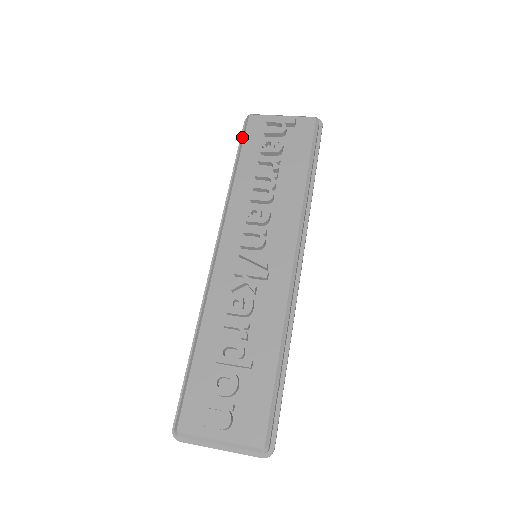
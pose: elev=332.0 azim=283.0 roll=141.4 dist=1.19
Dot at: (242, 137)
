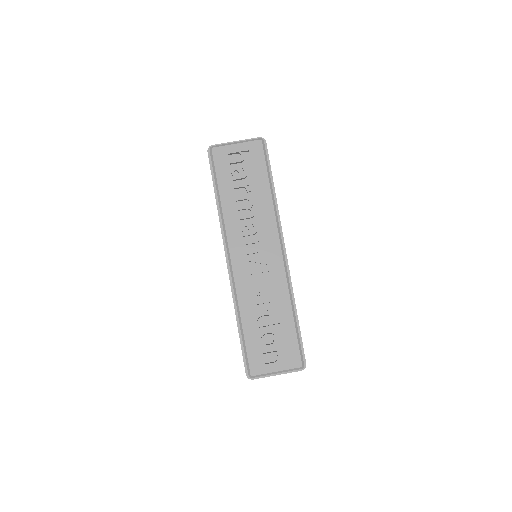
Dot at: (213, 168)
